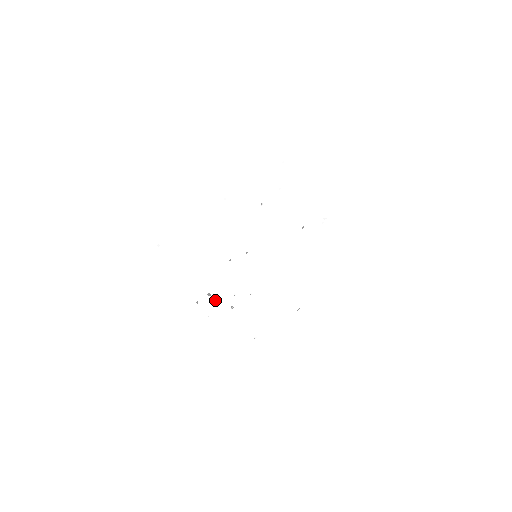
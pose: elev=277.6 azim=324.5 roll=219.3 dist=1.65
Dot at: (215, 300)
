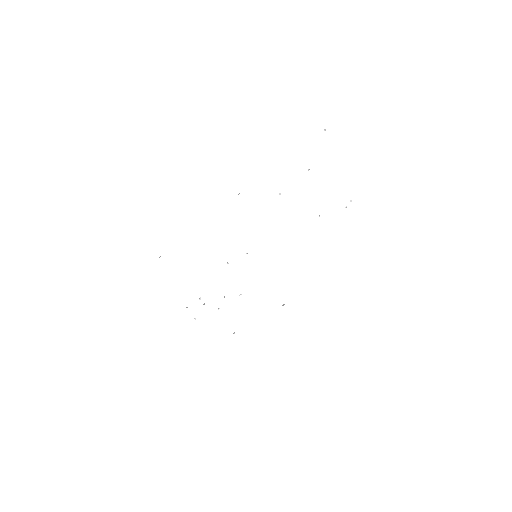
Dot at: (204, 304)
